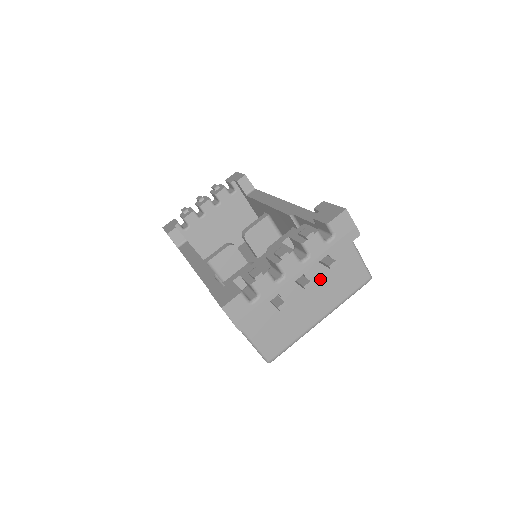
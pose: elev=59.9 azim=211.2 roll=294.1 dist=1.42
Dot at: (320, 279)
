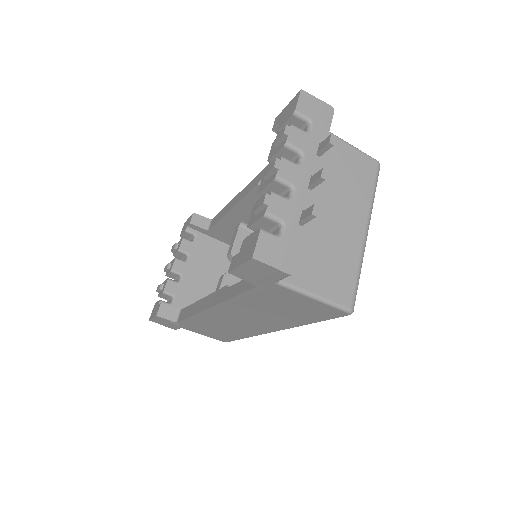
Dot at: (332, 187)
